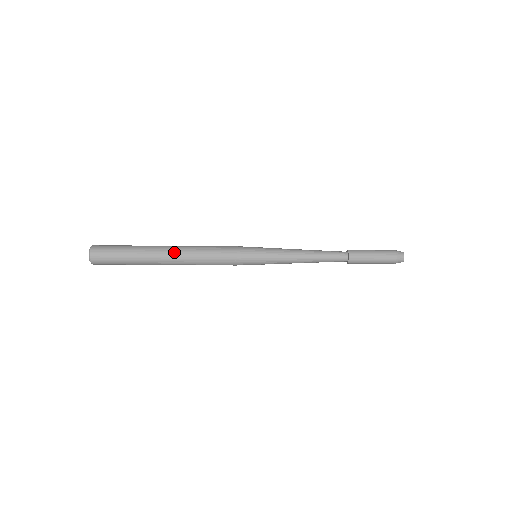
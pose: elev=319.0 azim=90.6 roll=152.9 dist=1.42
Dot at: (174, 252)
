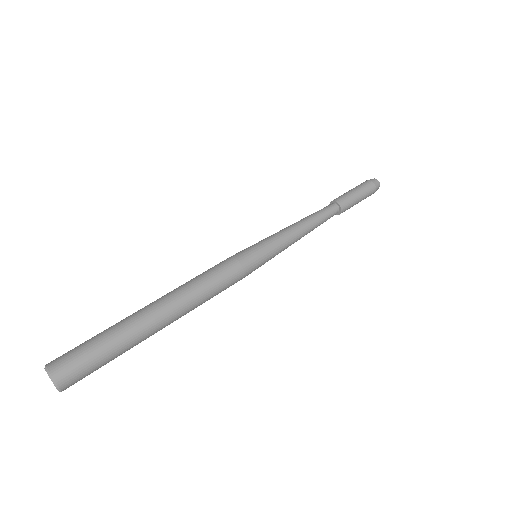
Dot at: (171, 307)
